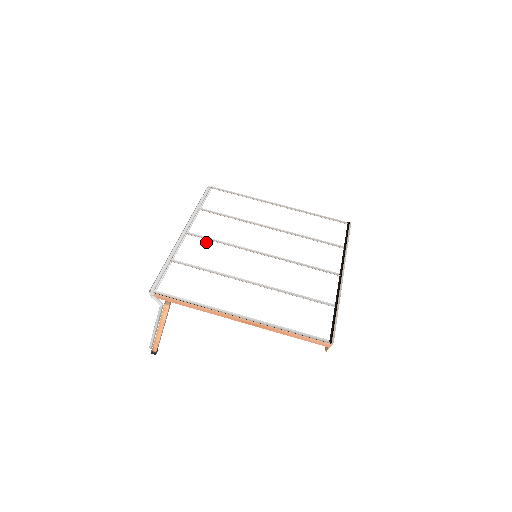
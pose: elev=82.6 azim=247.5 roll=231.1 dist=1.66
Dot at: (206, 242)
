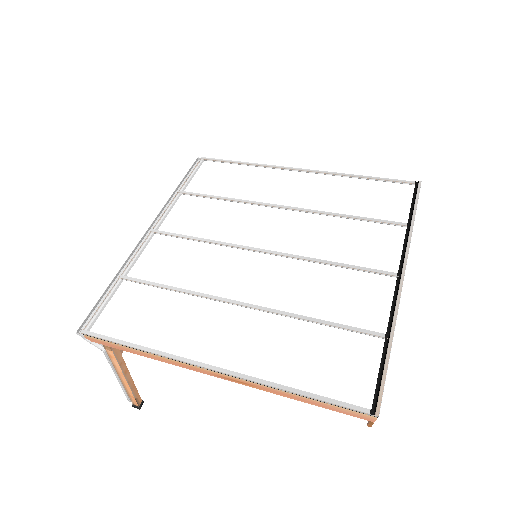
Dot at: (178, 242)
